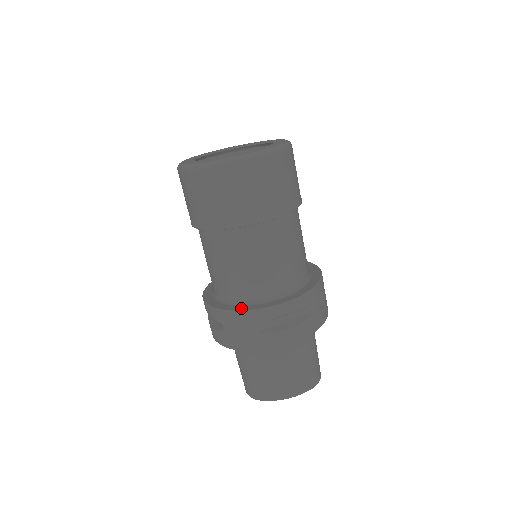
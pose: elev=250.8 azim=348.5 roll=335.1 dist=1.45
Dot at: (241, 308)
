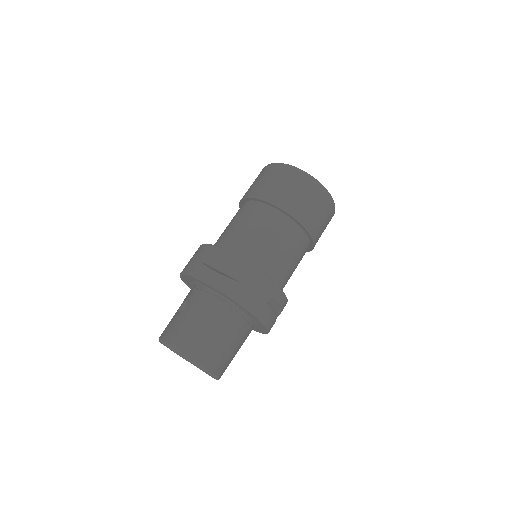
Dot at: (269, 278)
